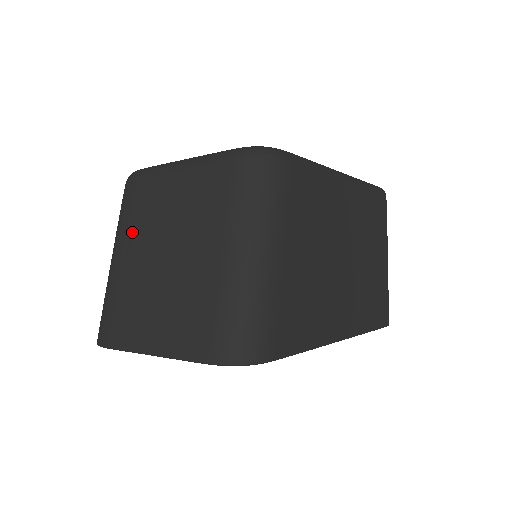
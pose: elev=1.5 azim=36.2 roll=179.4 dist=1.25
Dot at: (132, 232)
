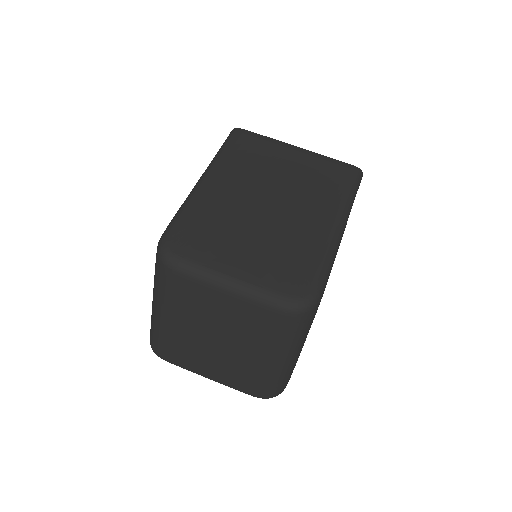
Dot at: (181, 312)
